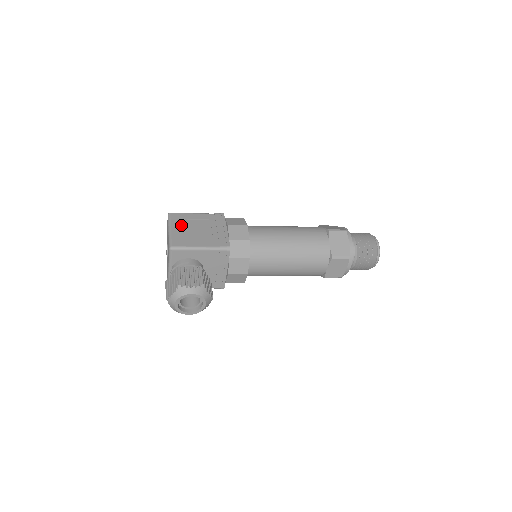
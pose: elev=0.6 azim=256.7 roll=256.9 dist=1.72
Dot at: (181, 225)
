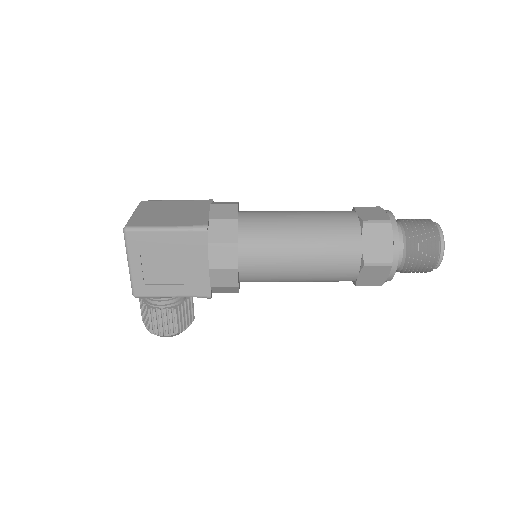
Dot at: (144, 256)
